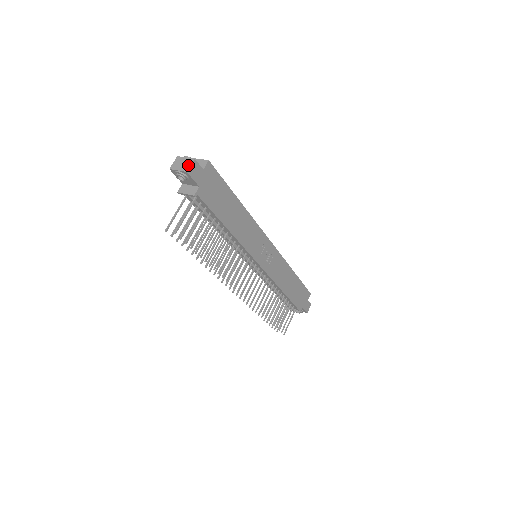
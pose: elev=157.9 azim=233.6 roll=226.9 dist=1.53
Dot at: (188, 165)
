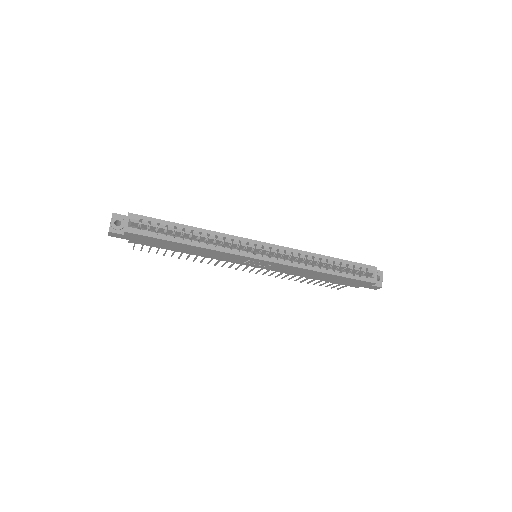
Dot at: (108, 232)
